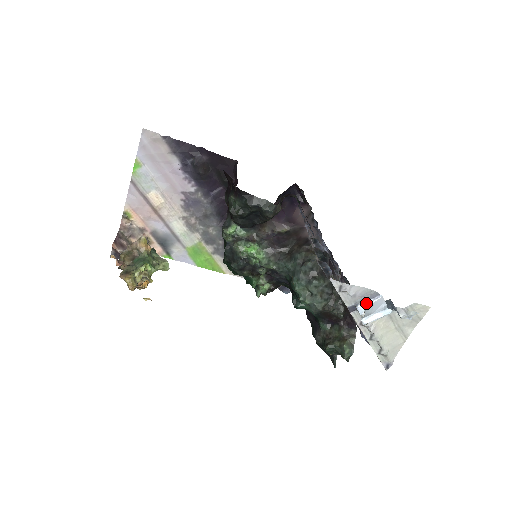
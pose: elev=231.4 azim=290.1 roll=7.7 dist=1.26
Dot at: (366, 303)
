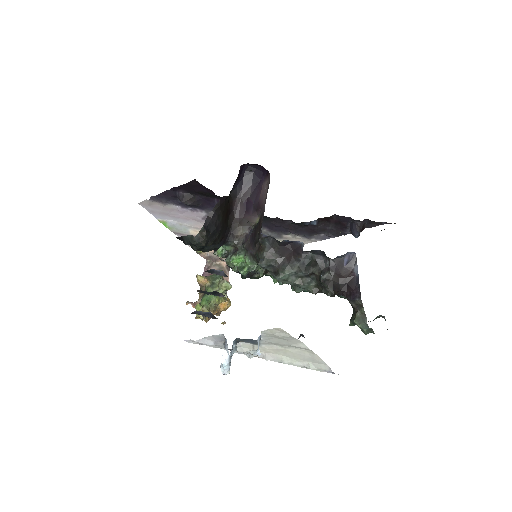
Dot at: (227, 347)
